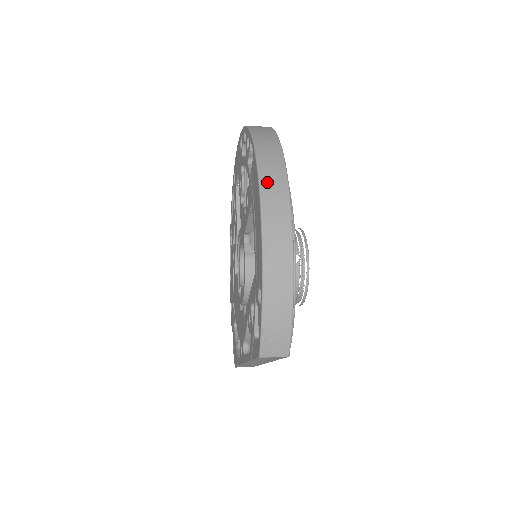
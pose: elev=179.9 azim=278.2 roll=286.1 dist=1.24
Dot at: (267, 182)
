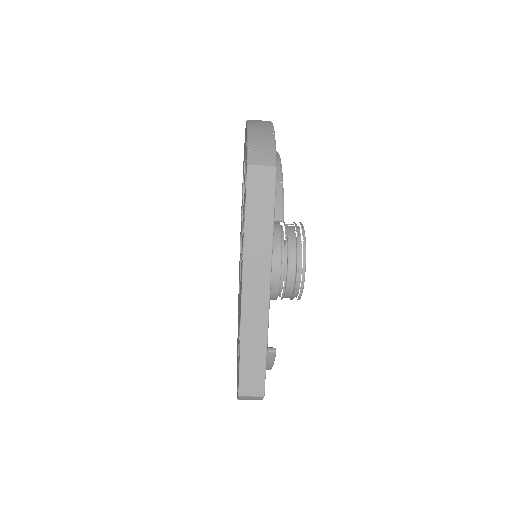
Dot at: occluded
